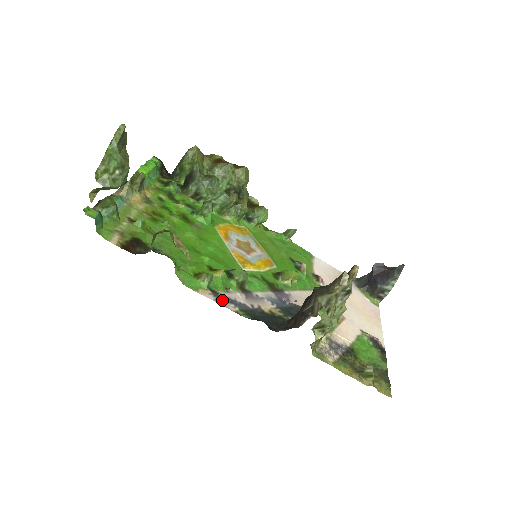
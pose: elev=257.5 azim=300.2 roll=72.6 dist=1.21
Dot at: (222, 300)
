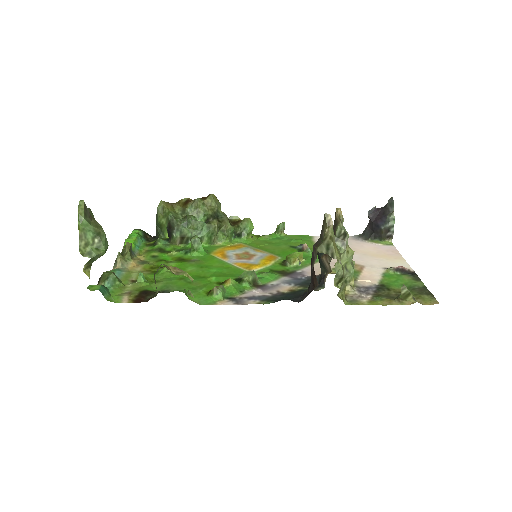
Dot at: (241, 301)
